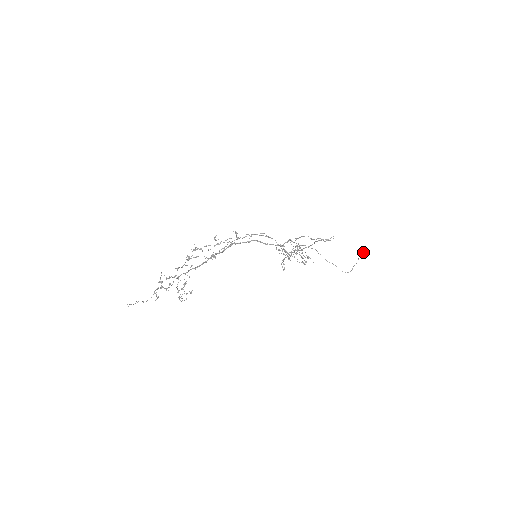
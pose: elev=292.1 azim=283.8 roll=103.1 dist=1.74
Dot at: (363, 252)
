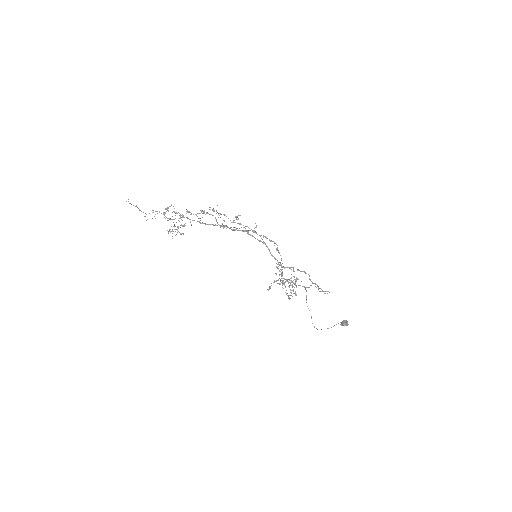
Dot at: (342, 323)
